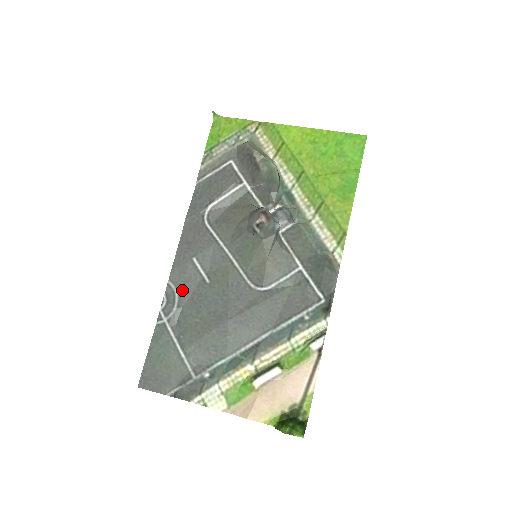
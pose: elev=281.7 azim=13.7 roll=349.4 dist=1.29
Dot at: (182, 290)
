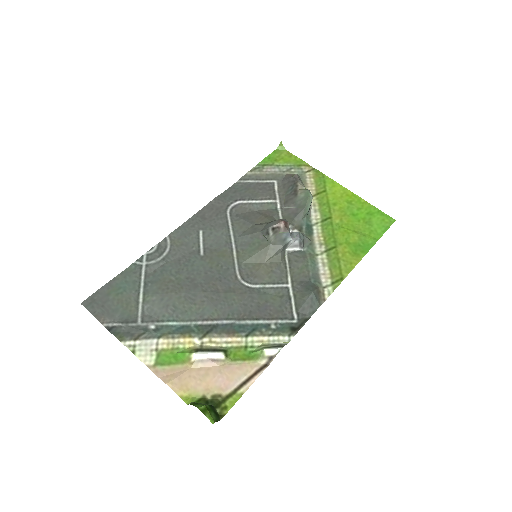
Dot at: (175, 249)
